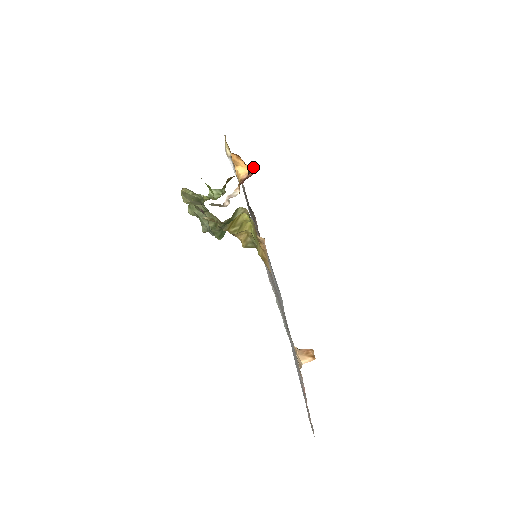
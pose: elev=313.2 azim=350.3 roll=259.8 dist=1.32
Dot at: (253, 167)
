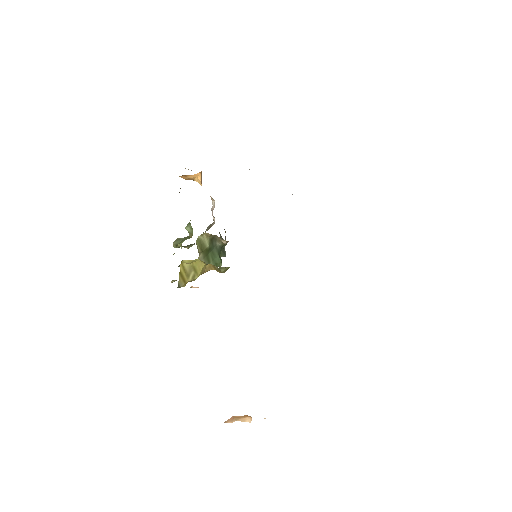
Dot at: (200, 172)
